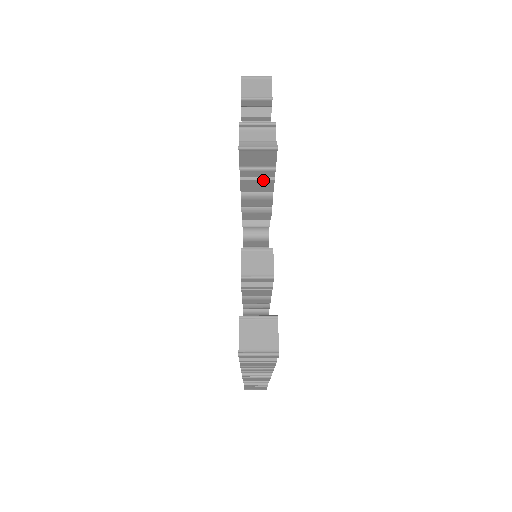
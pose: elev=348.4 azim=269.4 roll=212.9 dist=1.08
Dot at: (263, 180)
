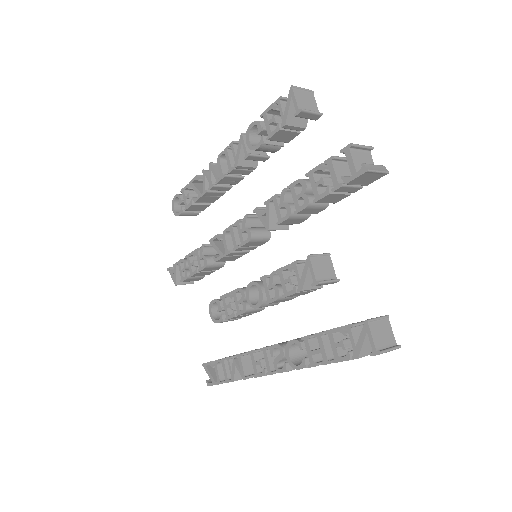
Dot at: (343, 194)
